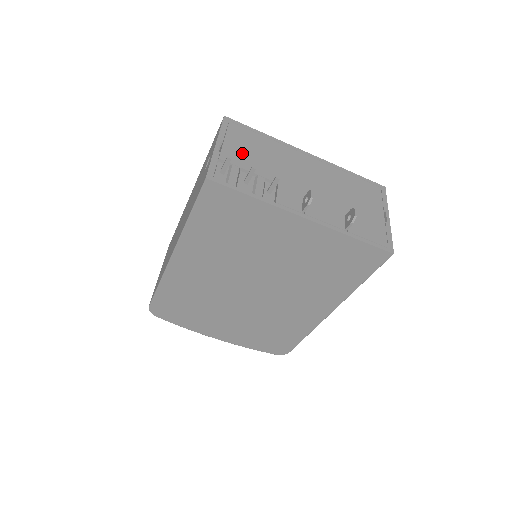
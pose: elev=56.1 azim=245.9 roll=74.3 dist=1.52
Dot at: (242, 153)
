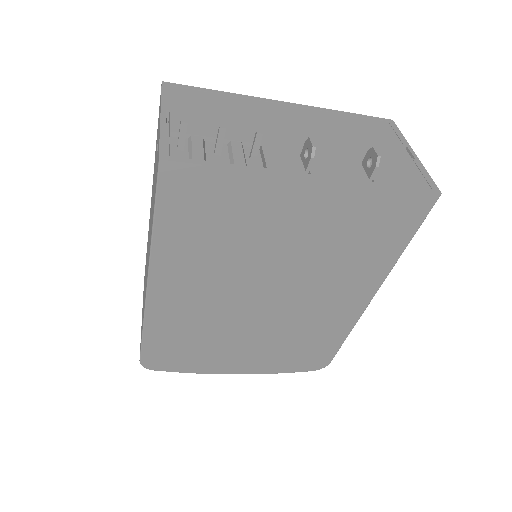
Dot at: (200, 119)
